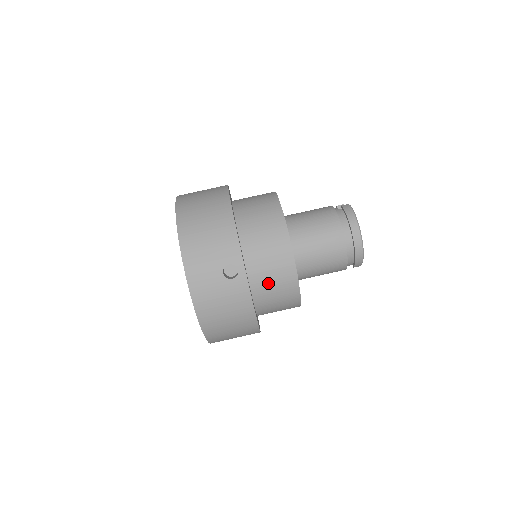
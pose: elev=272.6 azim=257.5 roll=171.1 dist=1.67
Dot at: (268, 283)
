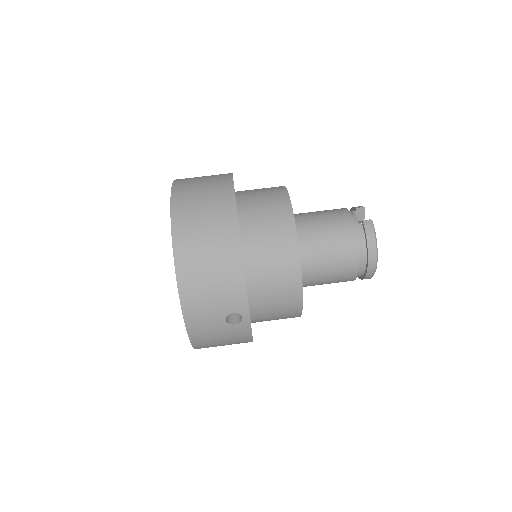
Dot at: (270, 314)
